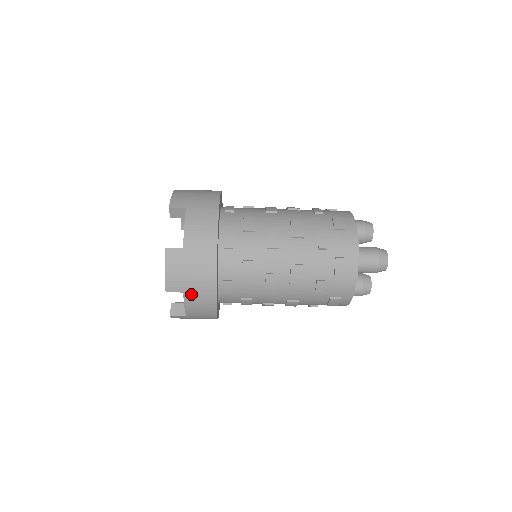
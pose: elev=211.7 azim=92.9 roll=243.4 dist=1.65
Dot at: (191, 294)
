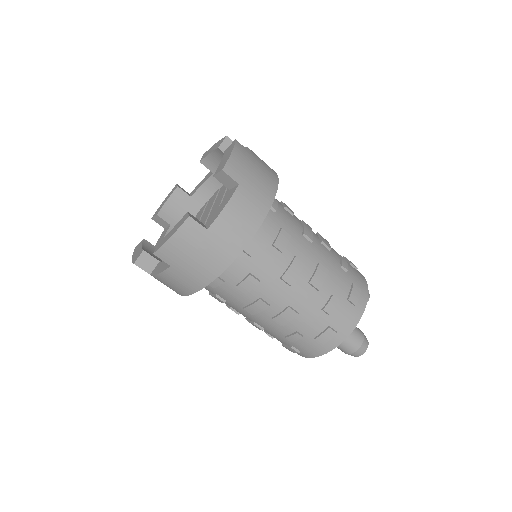
Dot at: (177, 272)
